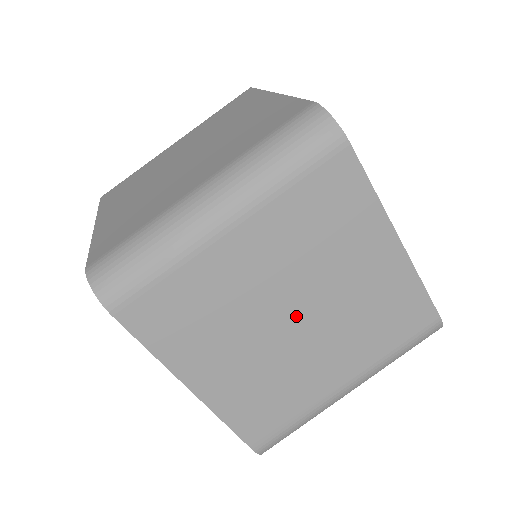
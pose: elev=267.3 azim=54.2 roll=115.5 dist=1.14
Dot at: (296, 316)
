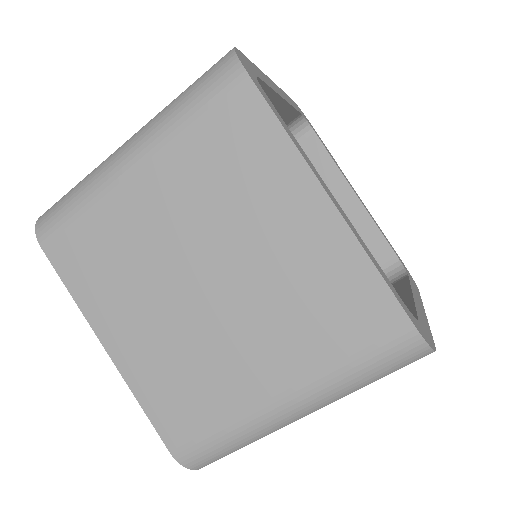
Dot at: occluded
